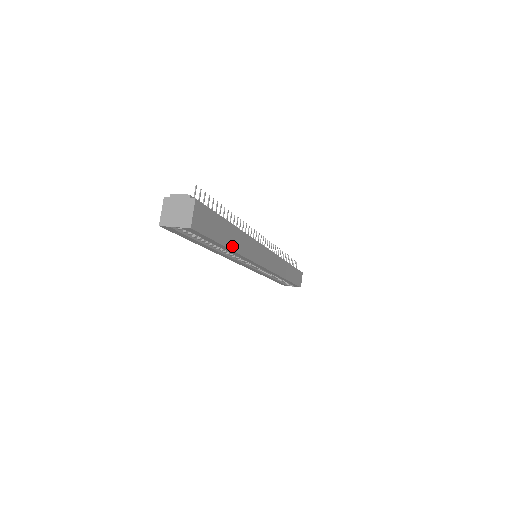
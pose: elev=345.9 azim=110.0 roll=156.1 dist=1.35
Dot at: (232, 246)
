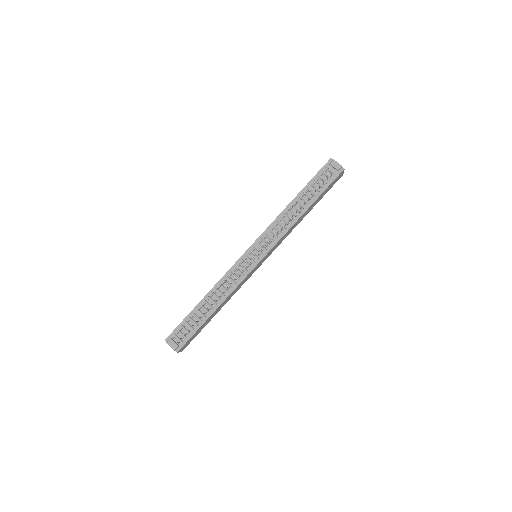
Dot at: occluded
